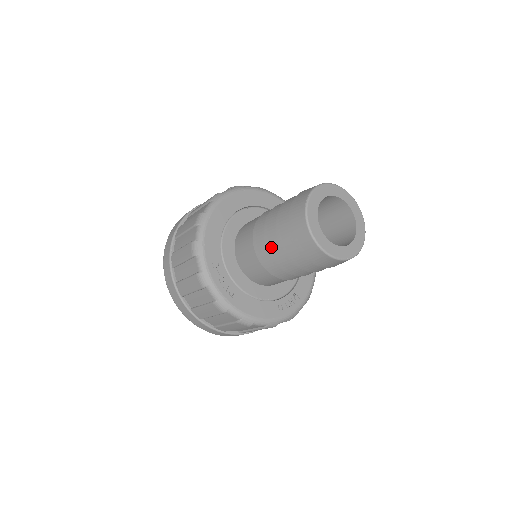
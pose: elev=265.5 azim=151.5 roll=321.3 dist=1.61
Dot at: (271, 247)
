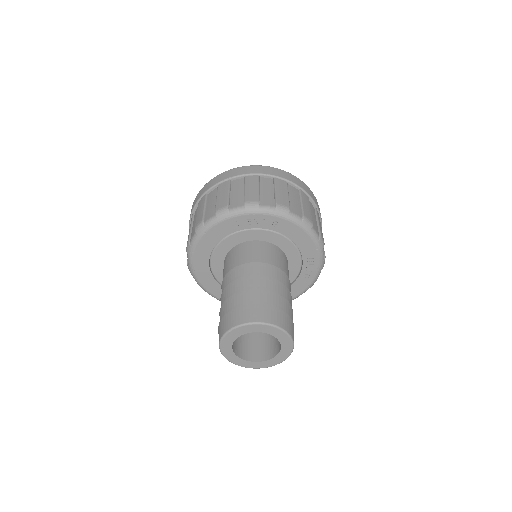
Dot at: occluded
